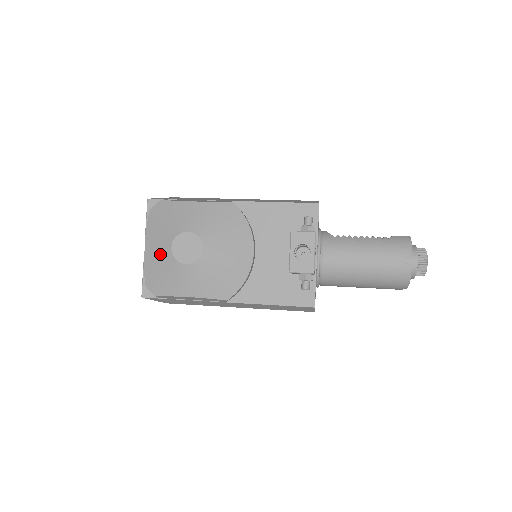
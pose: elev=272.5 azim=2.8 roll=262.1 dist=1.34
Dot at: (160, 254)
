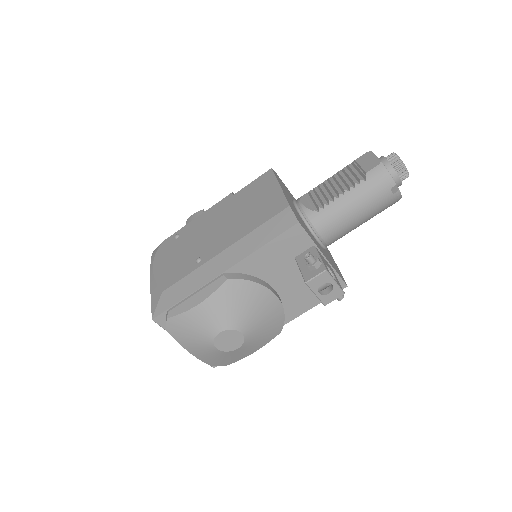
Dot at: (210, 354)
